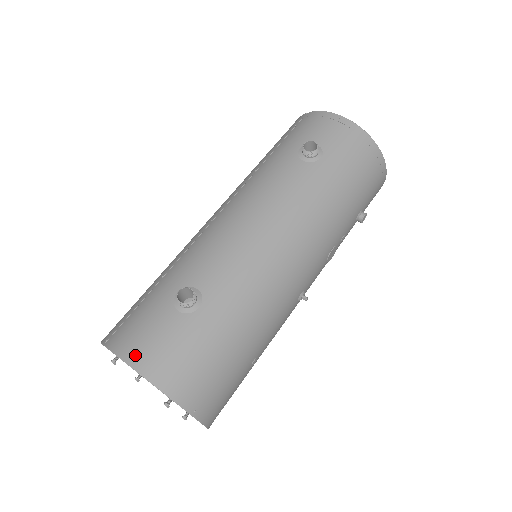
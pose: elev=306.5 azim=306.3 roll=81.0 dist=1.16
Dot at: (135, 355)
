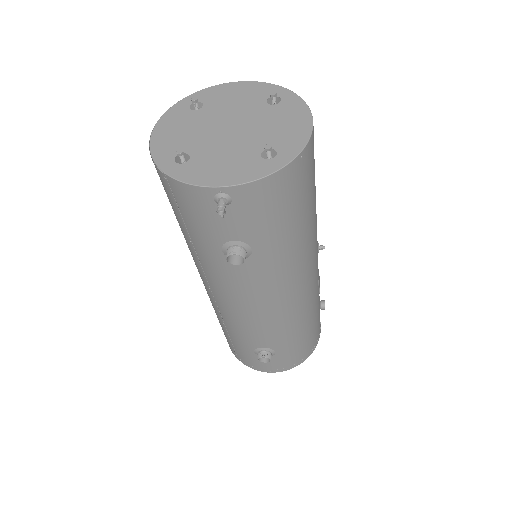
Dot at: occluded
